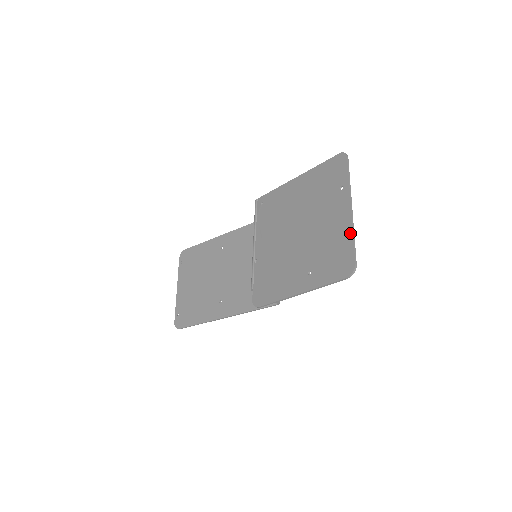
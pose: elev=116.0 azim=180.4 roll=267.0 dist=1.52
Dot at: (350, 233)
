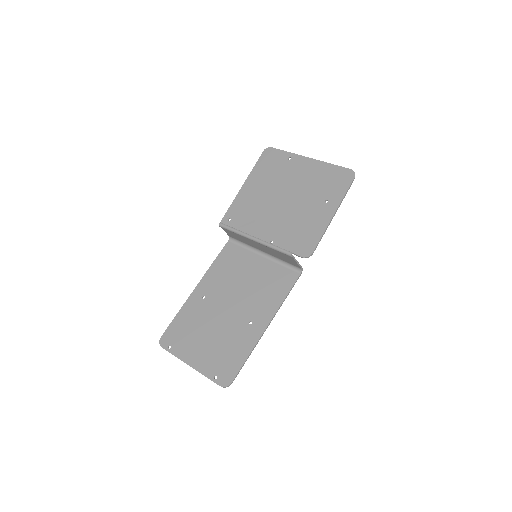
Dot at: (327, 164)
